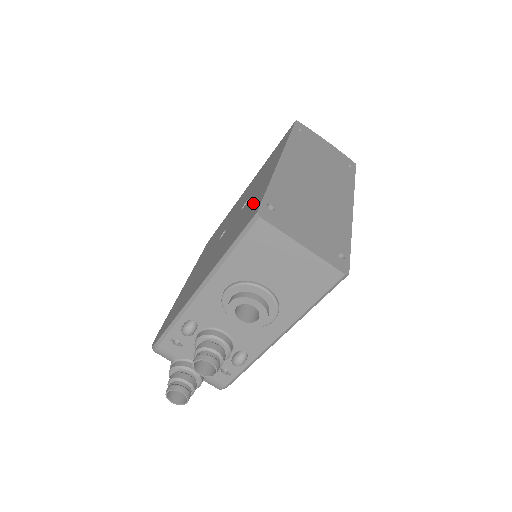
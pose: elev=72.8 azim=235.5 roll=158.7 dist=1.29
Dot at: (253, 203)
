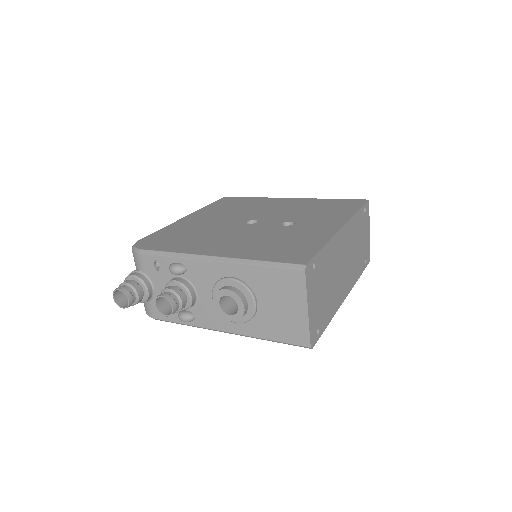
Dot at: (301, 242)
